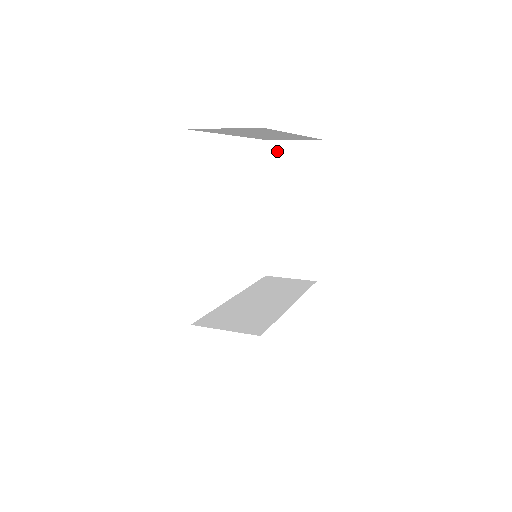
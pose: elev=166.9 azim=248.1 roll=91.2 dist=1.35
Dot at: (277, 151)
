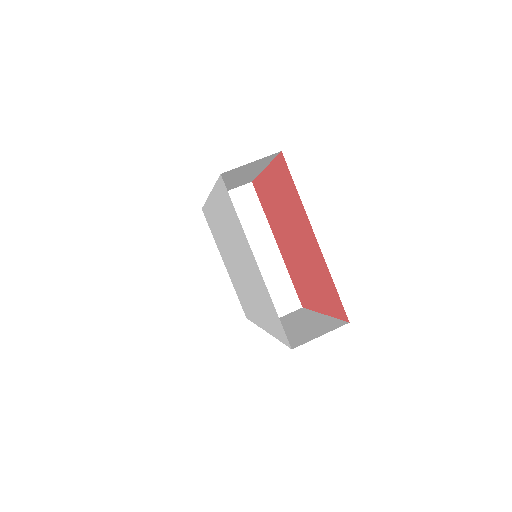
Dot at: (231, 172)
